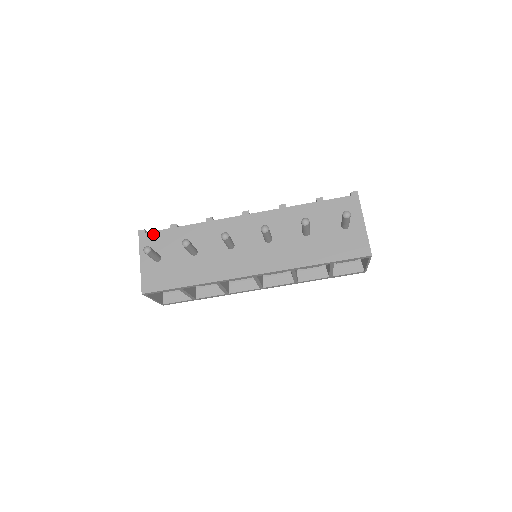
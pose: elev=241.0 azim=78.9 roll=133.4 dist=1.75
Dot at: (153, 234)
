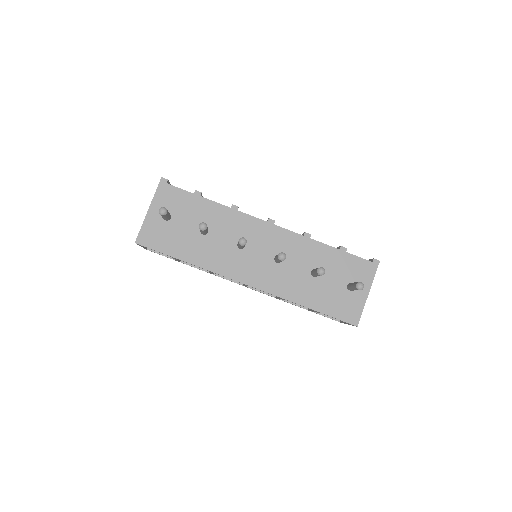
Dot at: (174, 189)
